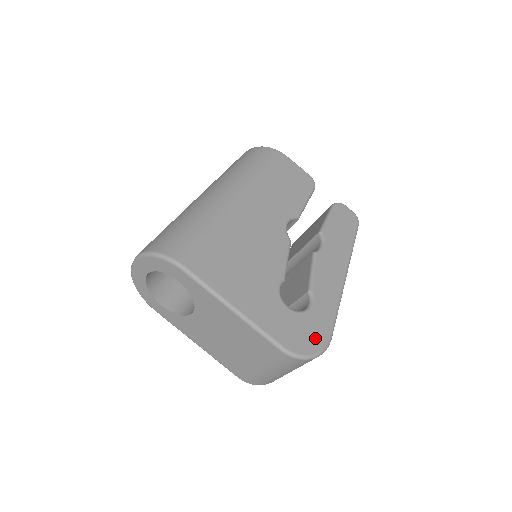
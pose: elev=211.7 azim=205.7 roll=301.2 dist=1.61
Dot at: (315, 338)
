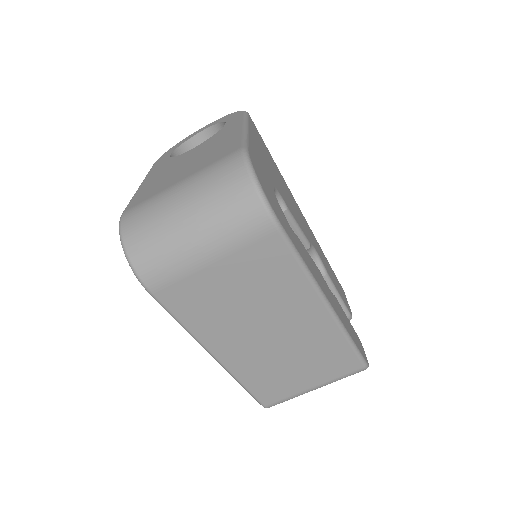
Dot at: (272, 200)
